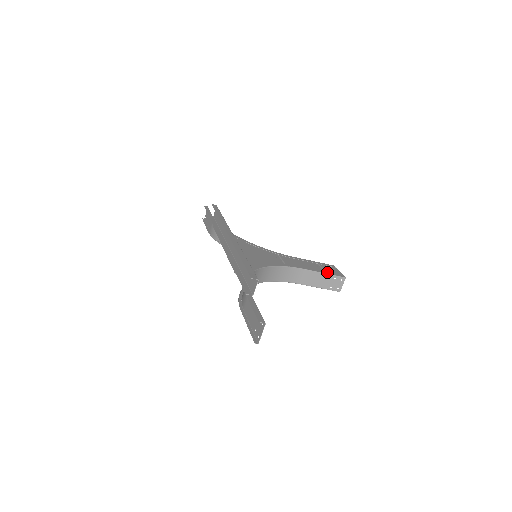
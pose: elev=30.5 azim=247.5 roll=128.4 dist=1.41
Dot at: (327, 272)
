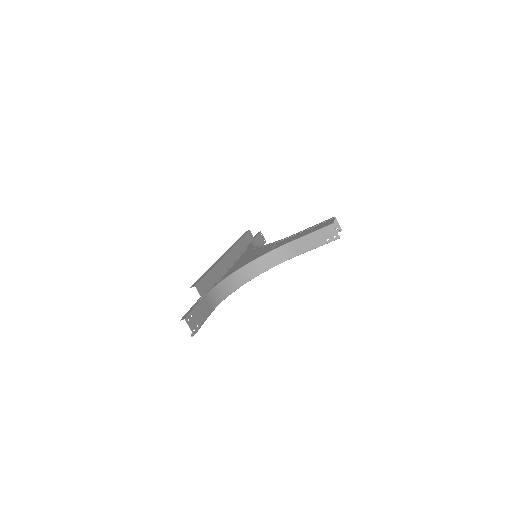
Dot at: (315, 230)
